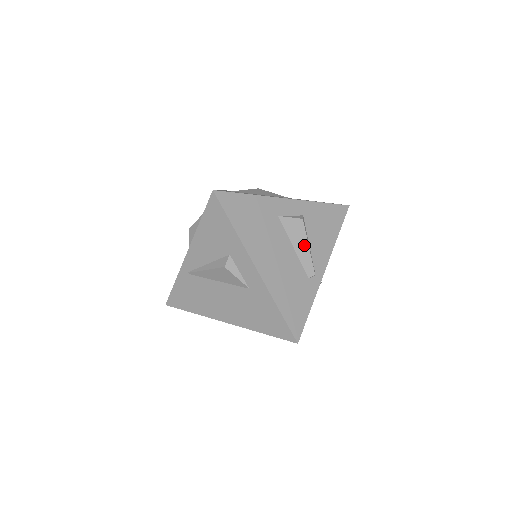
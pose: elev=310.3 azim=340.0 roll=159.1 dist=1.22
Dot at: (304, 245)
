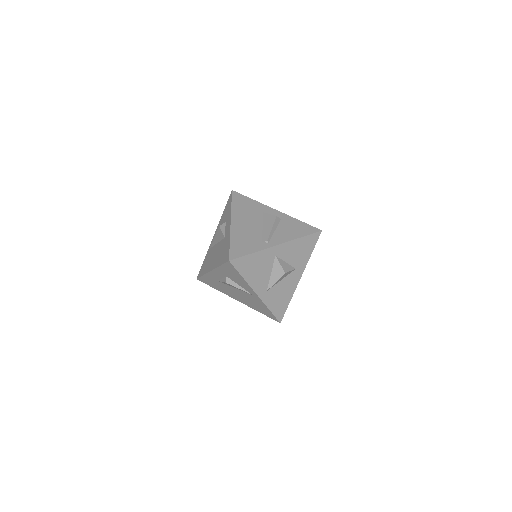
Dot at: (270, 227)
